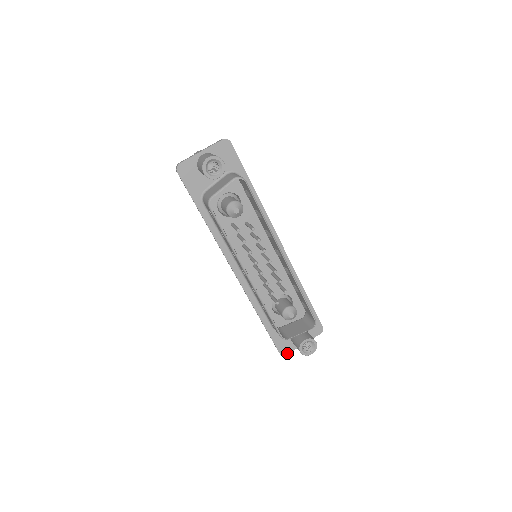
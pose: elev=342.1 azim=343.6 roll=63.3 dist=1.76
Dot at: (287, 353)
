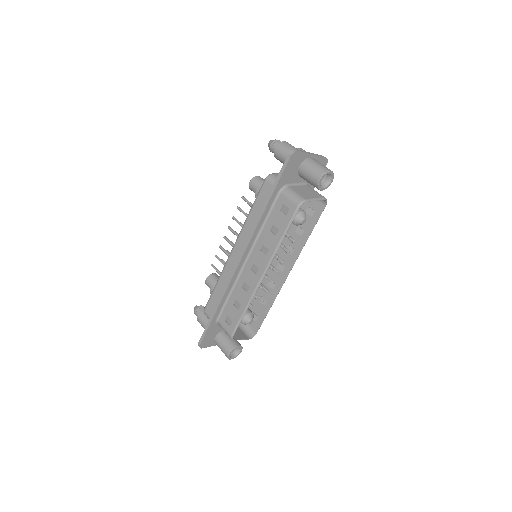
Dot at: (203, 347)
